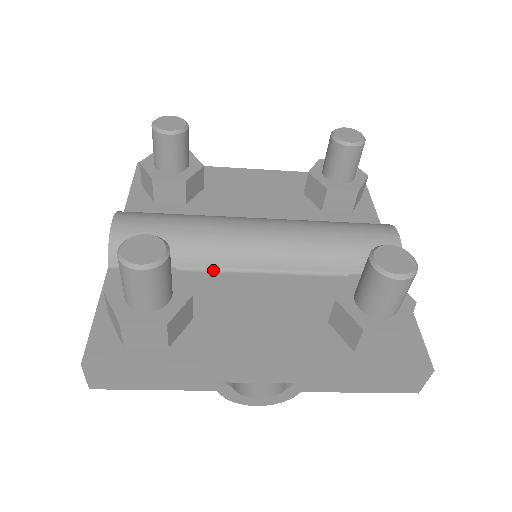
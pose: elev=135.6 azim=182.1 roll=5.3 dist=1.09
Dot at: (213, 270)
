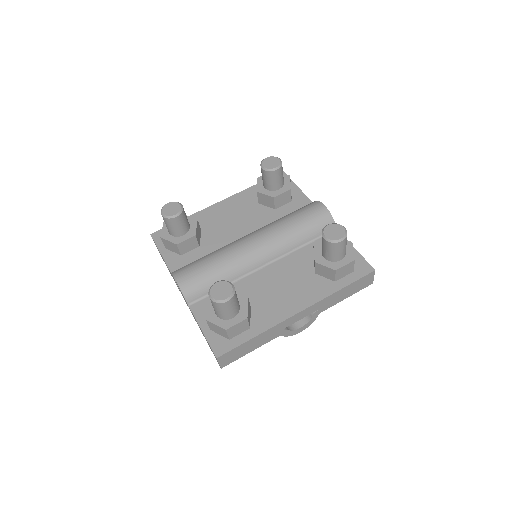
Dot at: (242, 278)
